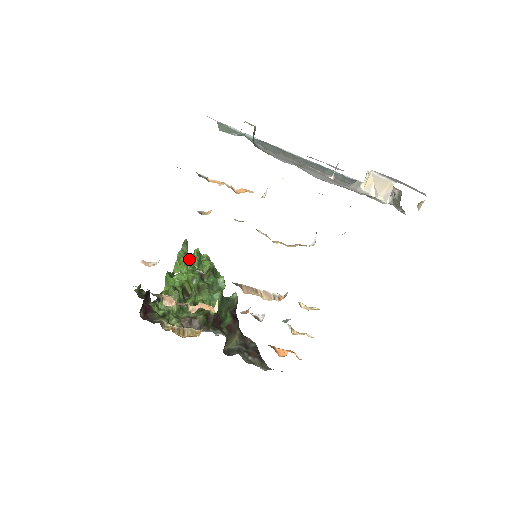
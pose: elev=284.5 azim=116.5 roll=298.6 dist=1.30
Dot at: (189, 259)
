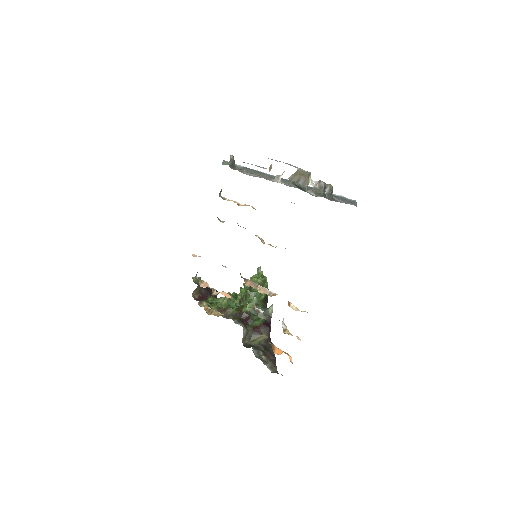
Dot at: occluded
